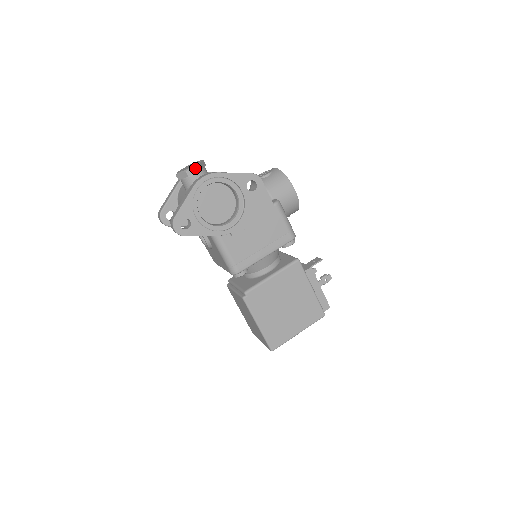
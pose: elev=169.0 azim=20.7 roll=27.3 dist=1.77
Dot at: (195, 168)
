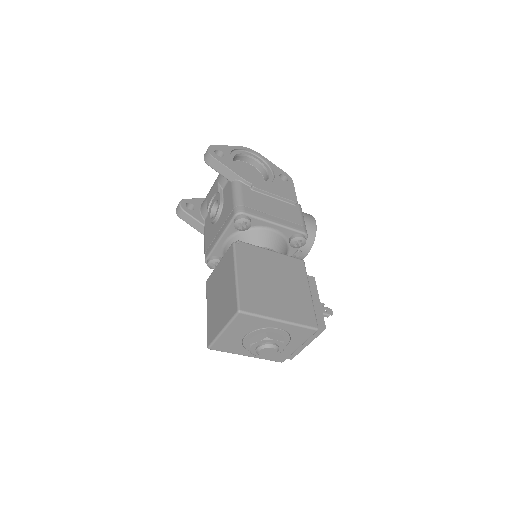
Dot at: occluded
